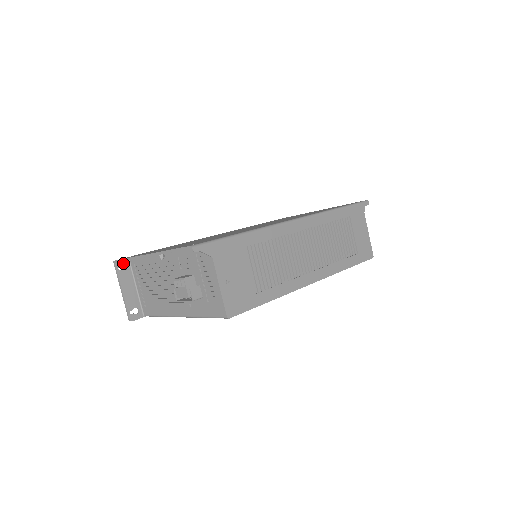
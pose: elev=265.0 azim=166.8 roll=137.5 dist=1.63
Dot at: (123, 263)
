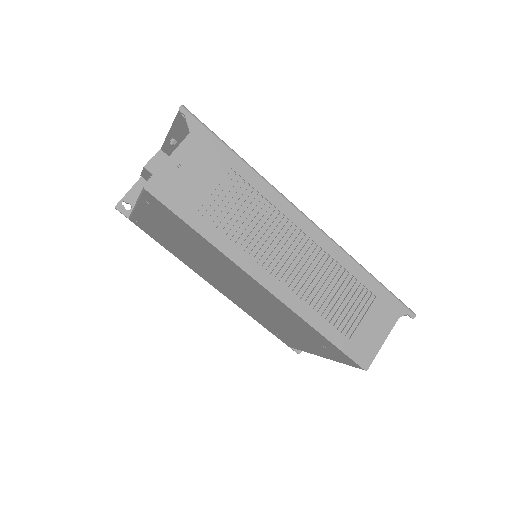
Dot at: occluded
